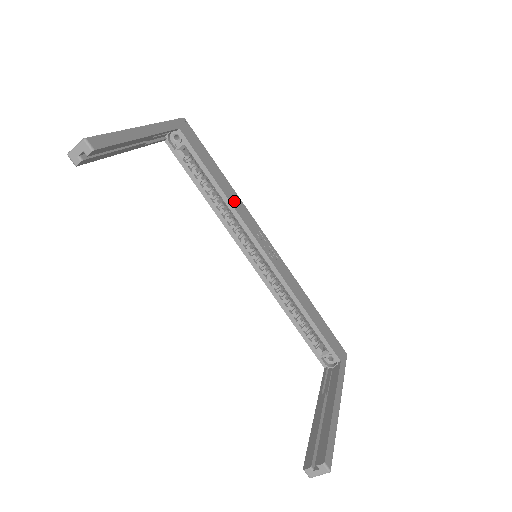
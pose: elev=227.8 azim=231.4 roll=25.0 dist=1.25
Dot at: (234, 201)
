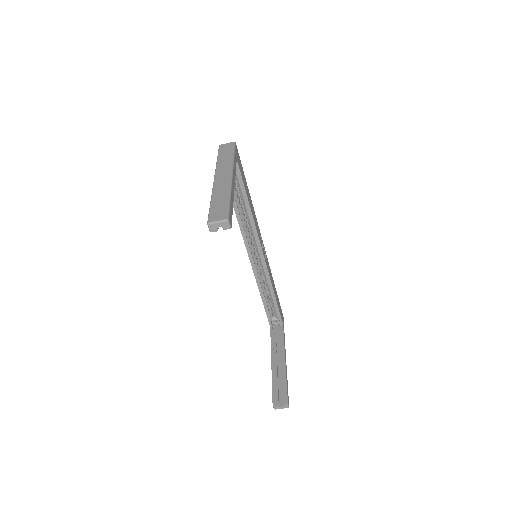
Dot at: (254, 216)
